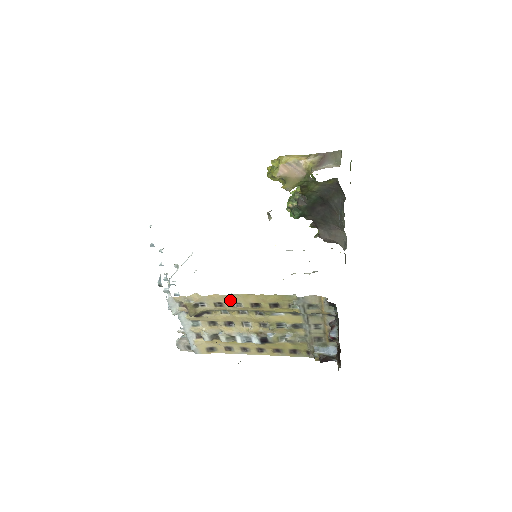
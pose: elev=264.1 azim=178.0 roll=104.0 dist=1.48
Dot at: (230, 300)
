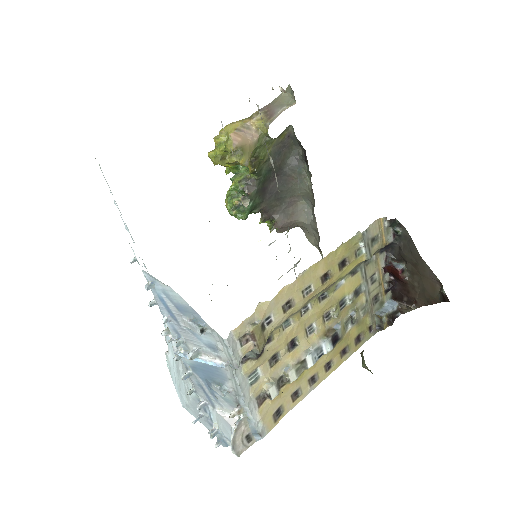
Dot at: (300, 287)
